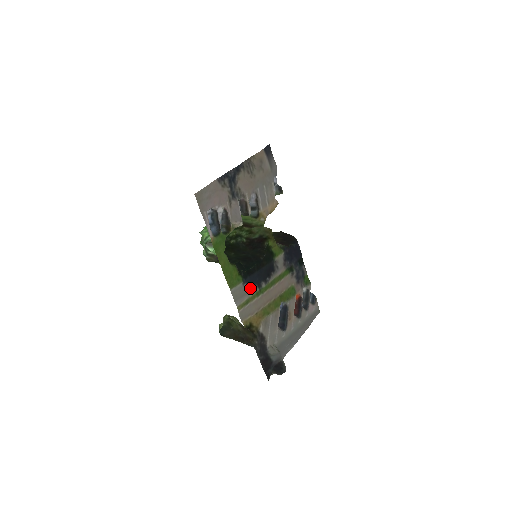
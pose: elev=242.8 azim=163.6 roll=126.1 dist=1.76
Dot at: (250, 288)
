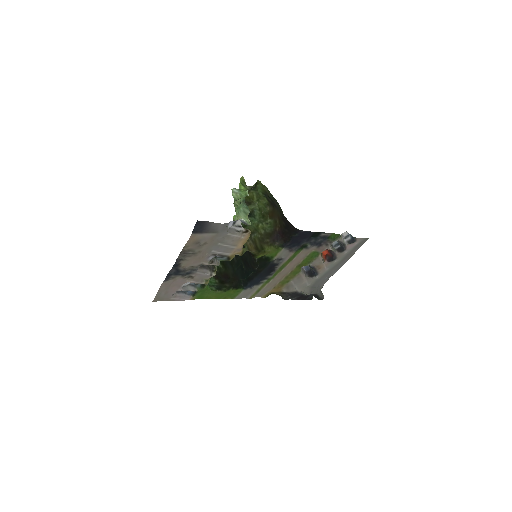
Dot at: (255, 285)
